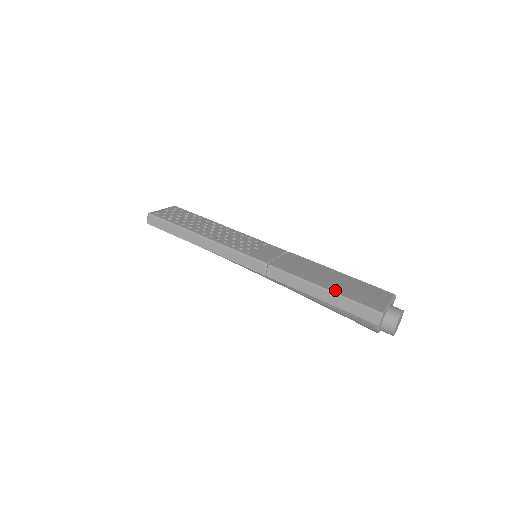
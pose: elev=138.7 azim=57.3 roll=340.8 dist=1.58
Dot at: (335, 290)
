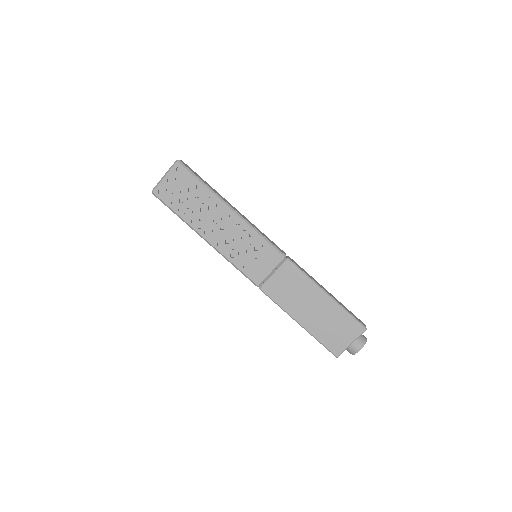
Dot at: (308, 327)
